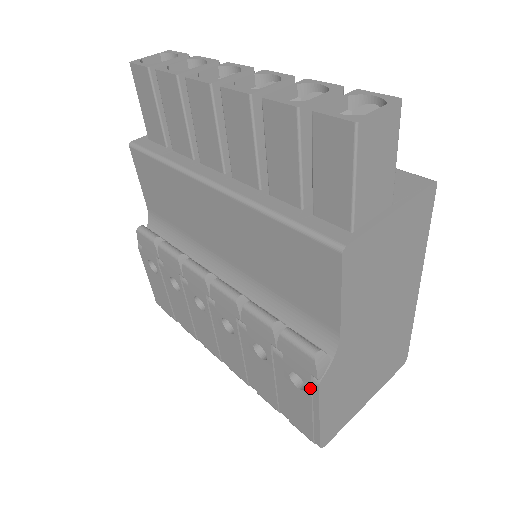
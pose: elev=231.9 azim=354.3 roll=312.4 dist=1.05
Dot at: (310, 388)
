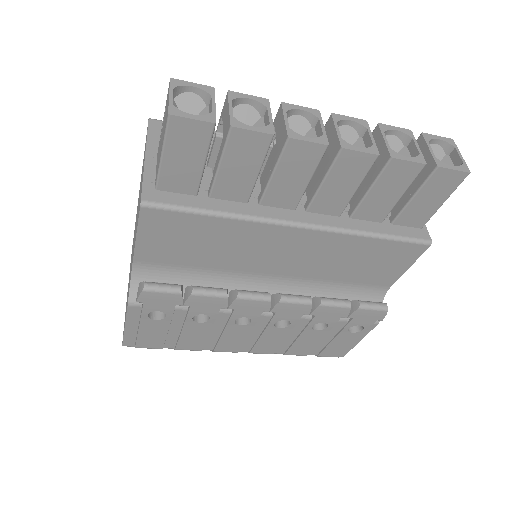
Dot at: (369, 328)
